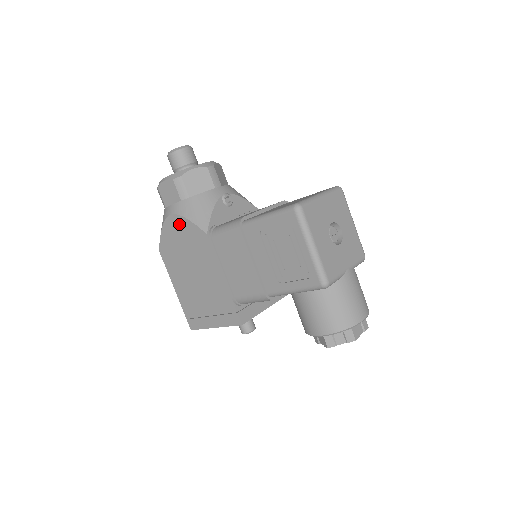
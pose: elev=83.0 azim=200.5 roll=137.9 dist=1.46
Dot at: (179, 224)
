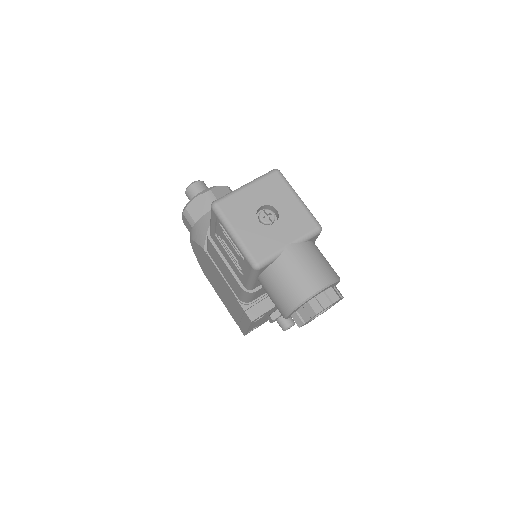
Dot at: (195, 247)
